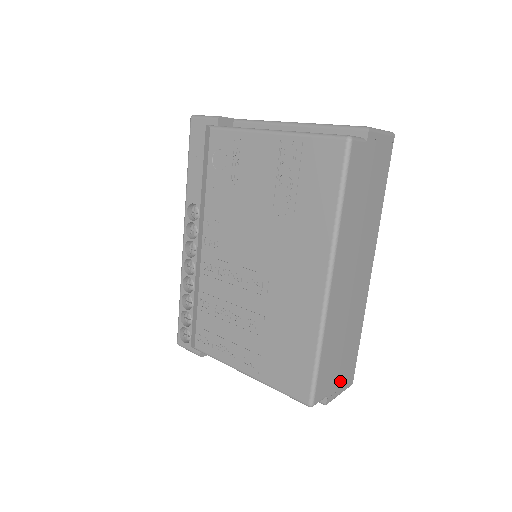
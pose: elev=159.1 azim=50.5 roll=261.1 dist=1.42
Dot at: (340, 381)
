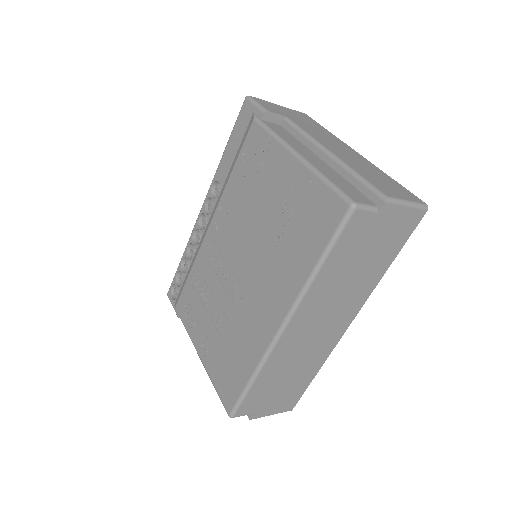
Dot at: (275, 405)
